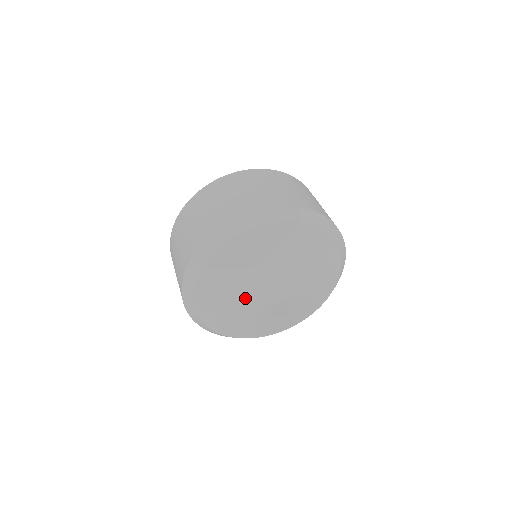
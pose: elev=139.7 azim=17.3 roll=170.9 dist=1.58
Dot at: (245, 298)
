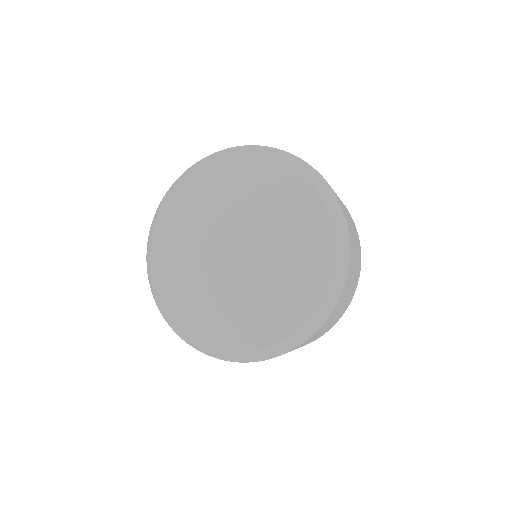
Dot at: (201, 276)
